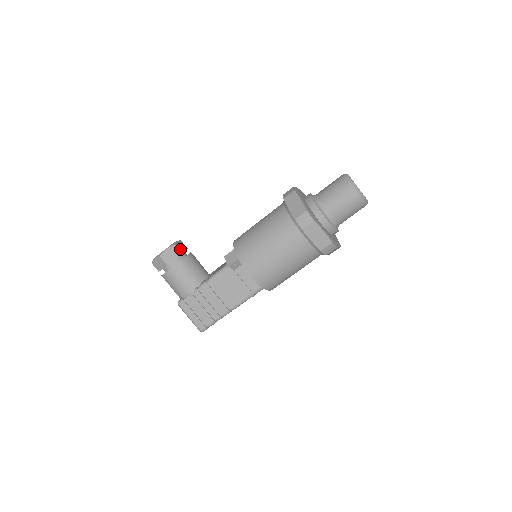
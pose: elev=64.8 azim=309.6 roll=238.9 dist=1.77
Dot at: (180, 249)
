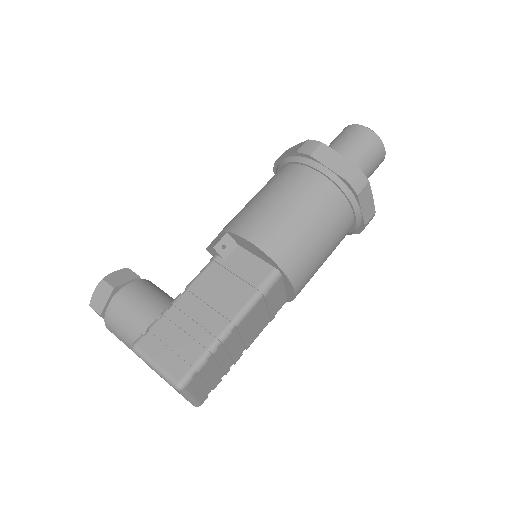
Dot at: (136, 275)
